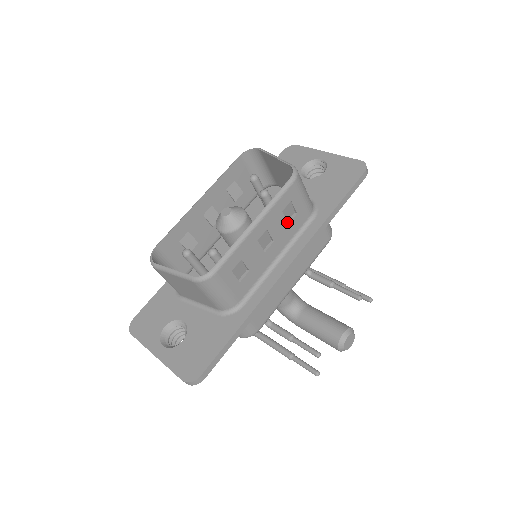
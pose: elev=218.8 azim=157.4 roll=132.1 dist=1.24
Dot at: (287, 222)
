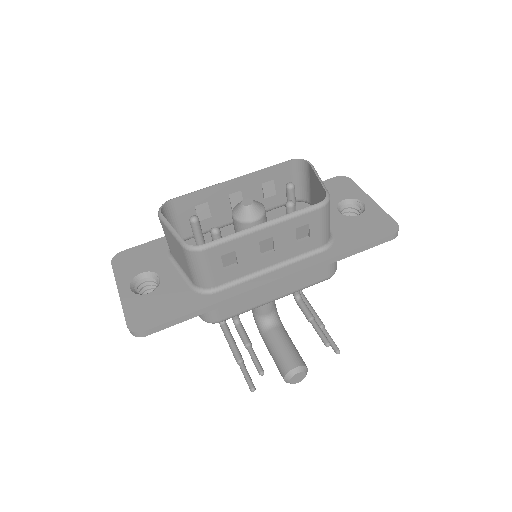
Dot at: (296, 240)
